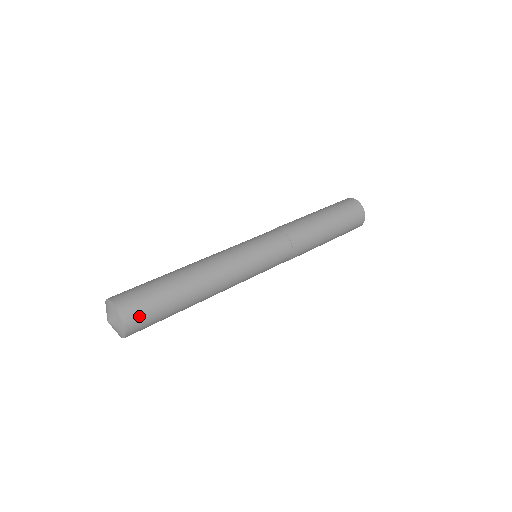
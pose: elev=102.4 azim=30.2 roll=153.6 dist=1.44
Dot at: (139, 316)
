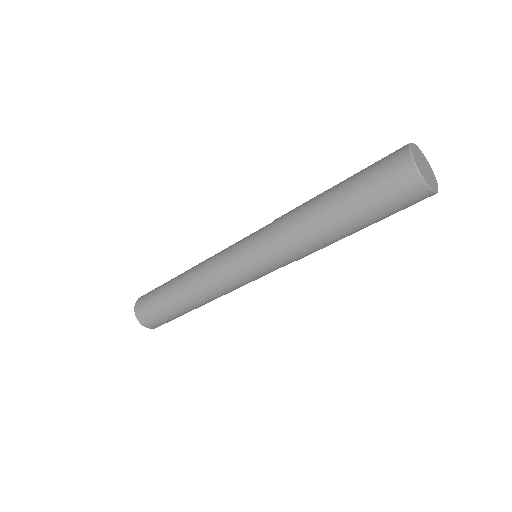
Dot at: (153, 322)
